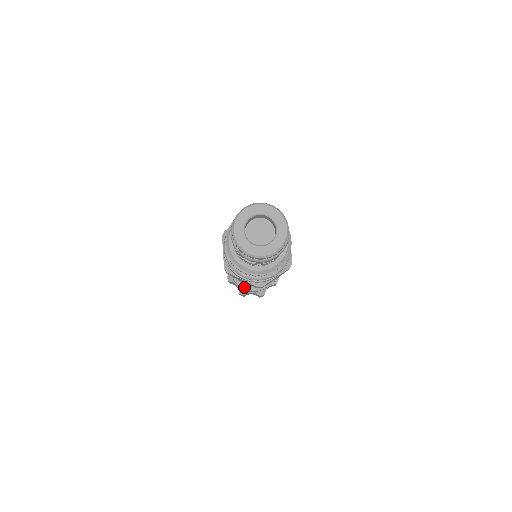
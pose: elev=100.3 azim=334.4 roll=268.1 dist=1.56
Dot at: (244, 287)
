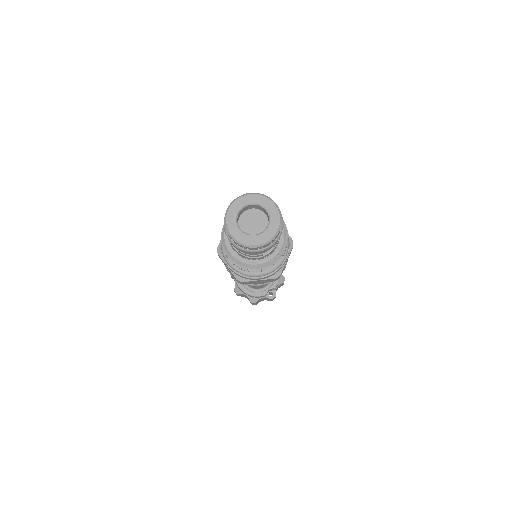
Dot at: (240, 286)
